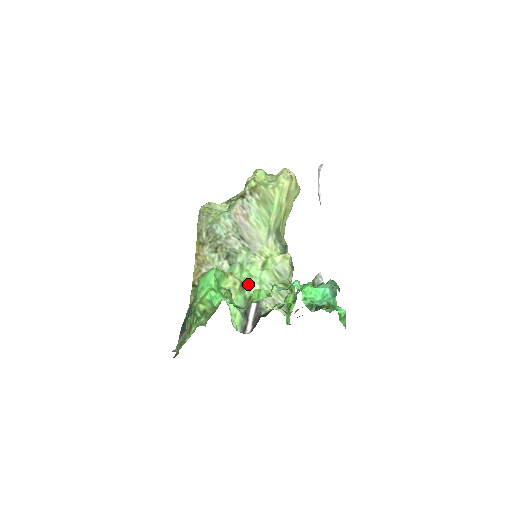
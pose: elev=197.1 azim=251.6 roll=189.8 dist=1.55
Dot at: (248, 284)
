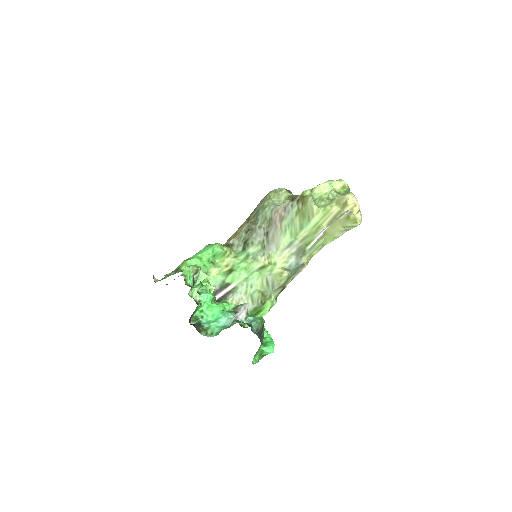
Dot at: (234, 273)
